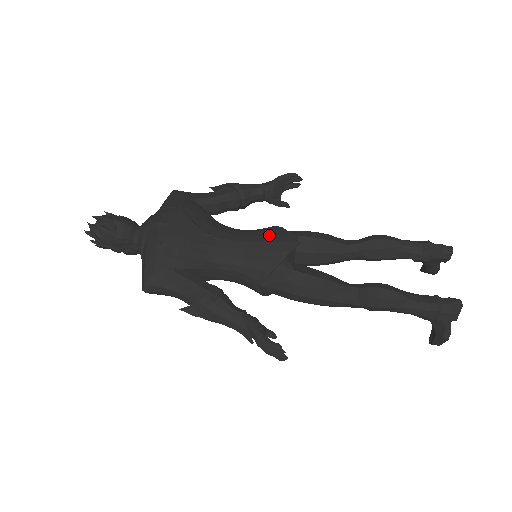
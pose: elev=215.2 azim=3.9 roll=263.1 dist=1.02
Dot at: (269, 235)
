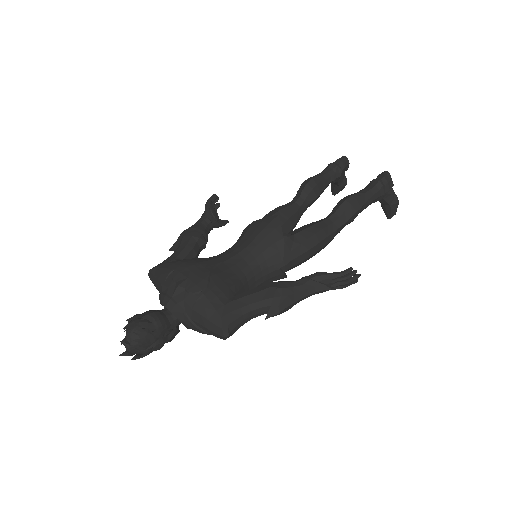
Dot at: (254, 231)
